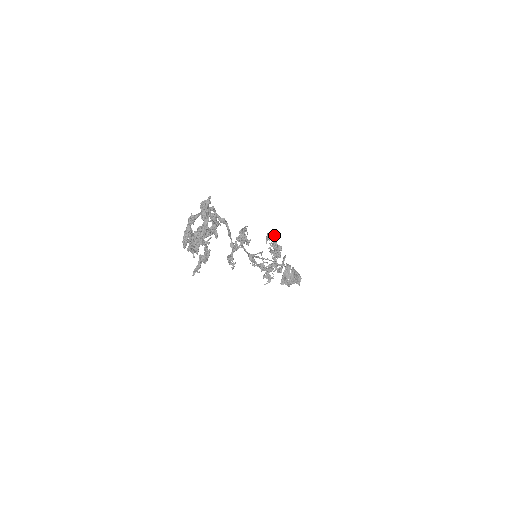
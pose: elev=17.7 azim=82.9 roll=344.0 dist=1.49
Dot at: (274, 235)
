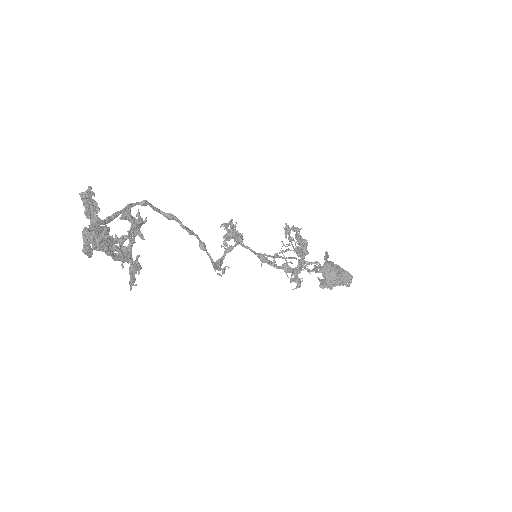
Dot at: (292, 227)
